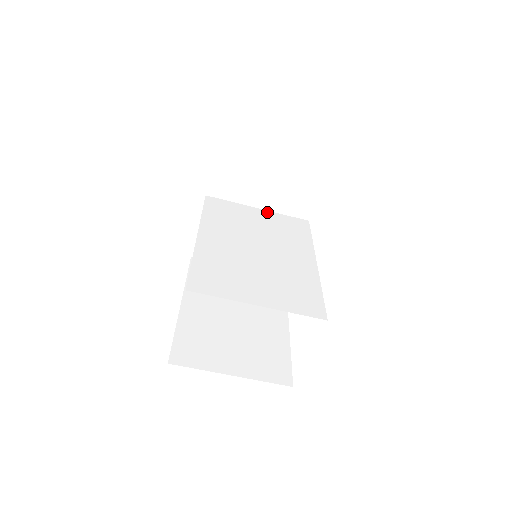
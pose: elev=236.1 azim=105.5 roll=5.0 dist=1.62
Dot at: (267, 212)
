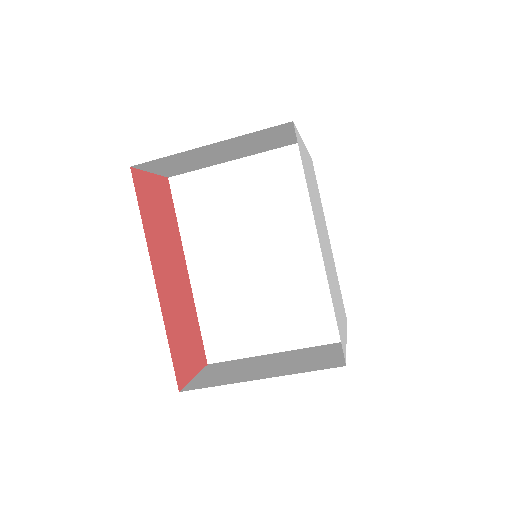
Dot at: (246, 162)
